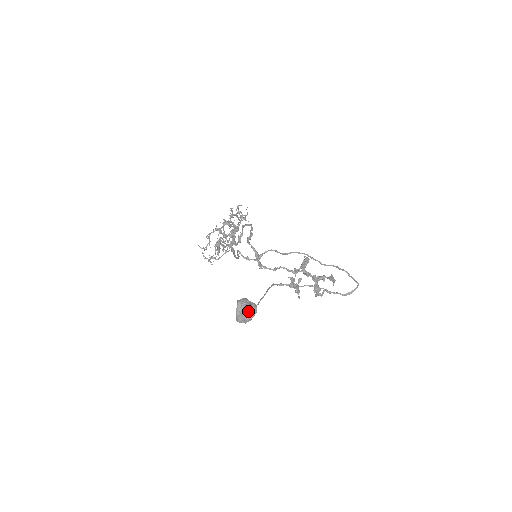
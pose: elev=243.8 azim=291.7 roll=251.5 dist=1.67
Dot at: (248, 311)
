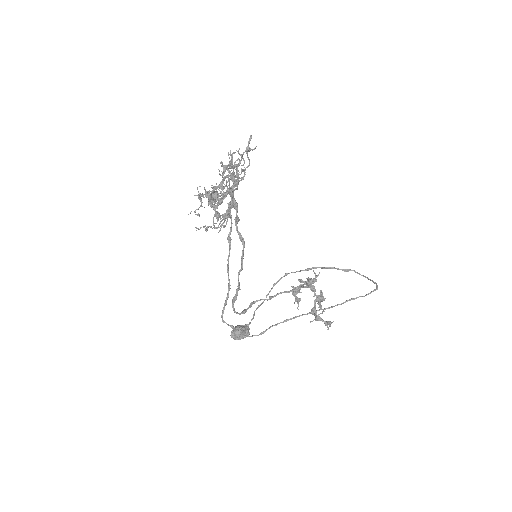
Dot at: occluded
